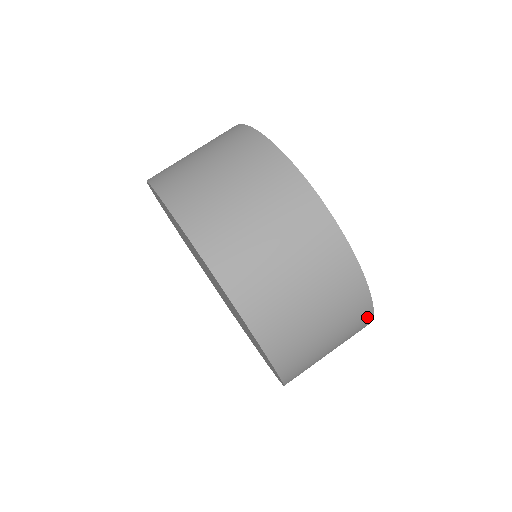
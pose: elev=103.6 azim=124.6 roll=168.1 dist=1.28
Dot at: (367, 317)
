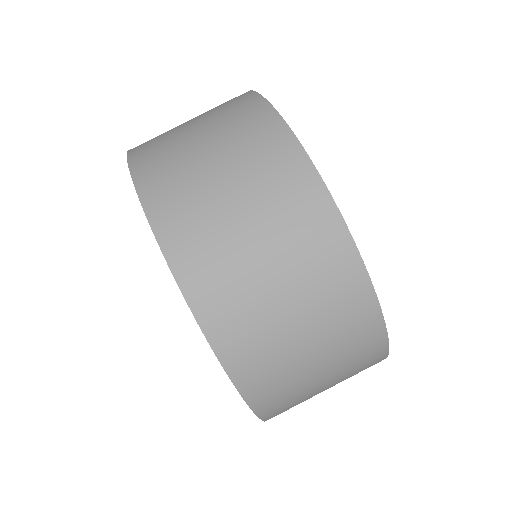
Dot at: occluded
